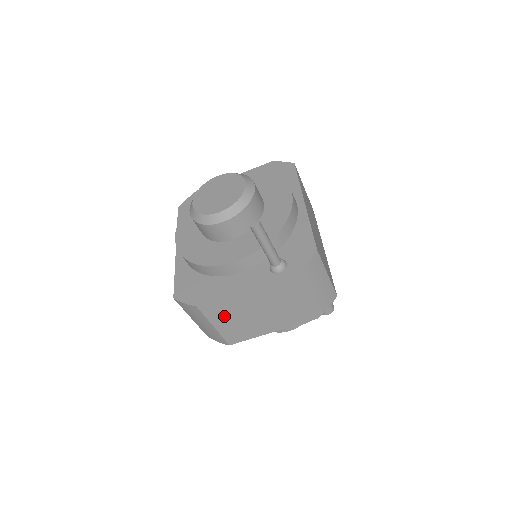
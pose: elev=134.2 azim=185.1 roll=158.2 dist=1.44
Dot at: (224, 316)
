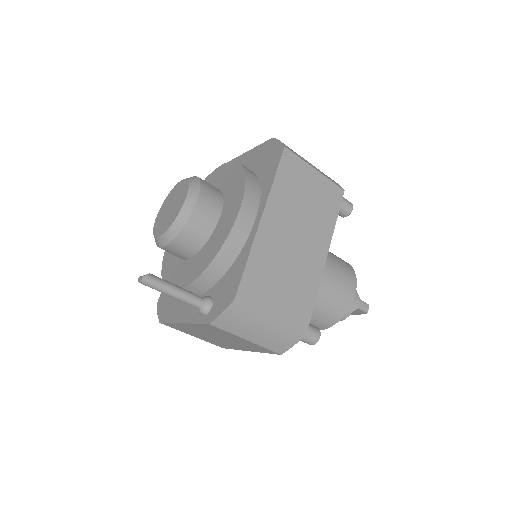
Dot at: (191, 332)
